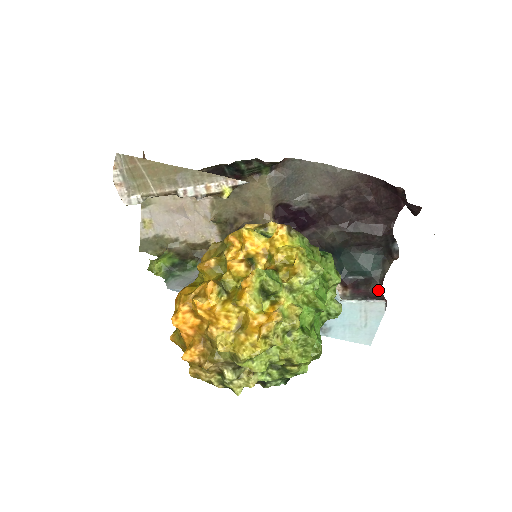
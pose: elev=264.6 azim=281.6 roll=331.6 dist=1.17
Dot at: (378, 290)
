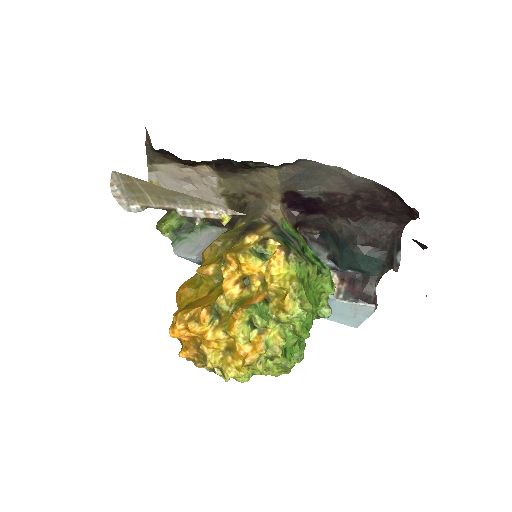
Dot at: (372, 291)
